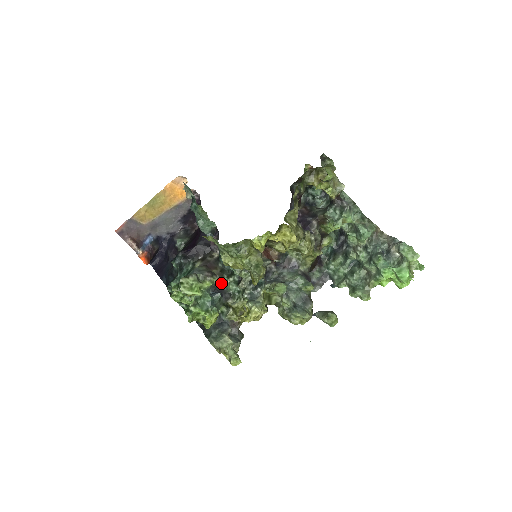
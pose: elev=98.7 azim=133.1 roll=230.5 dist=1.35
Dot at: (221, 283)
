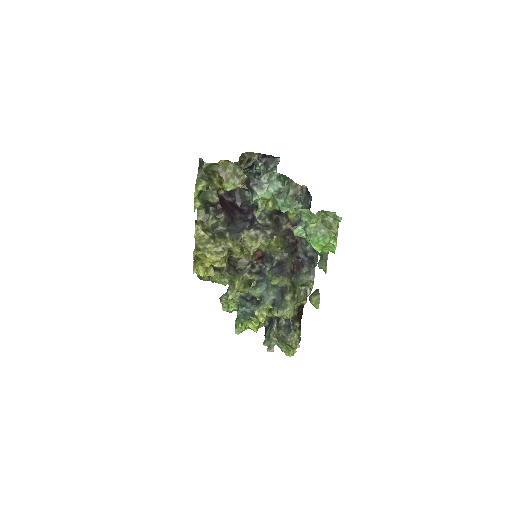
Dot at: occluded
